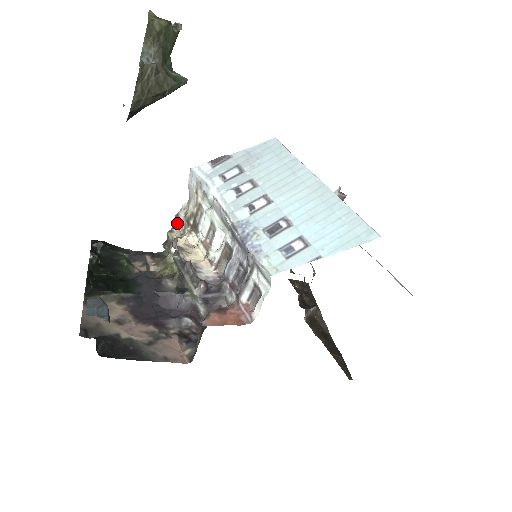
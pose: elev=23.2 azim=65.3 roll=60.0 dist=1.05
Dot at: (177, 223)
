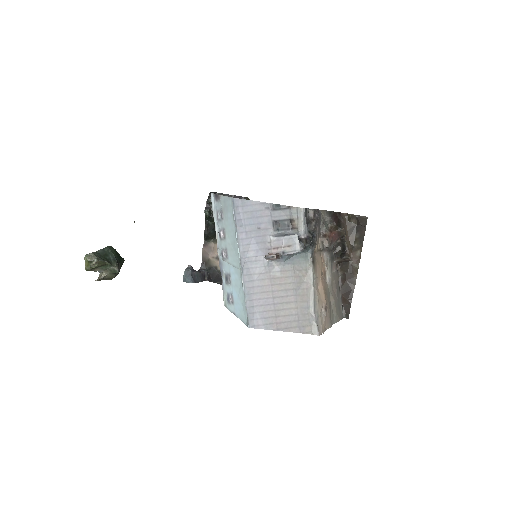
Dot at: occluded
